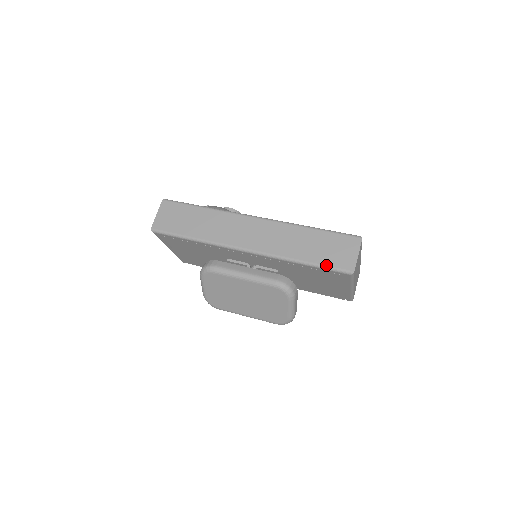
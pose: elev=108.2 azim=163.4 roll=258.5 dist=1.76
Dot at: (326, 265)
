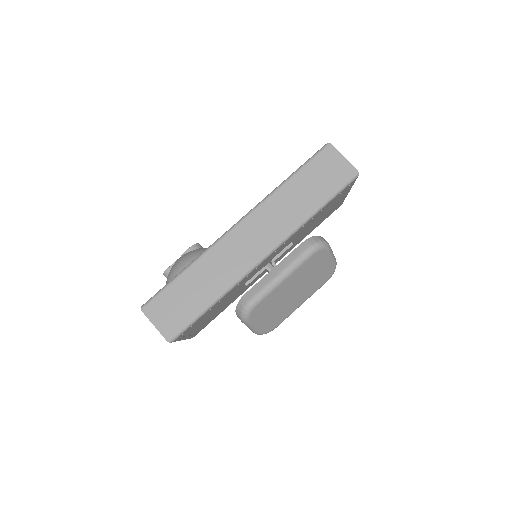
Dot at: (335, 191)
